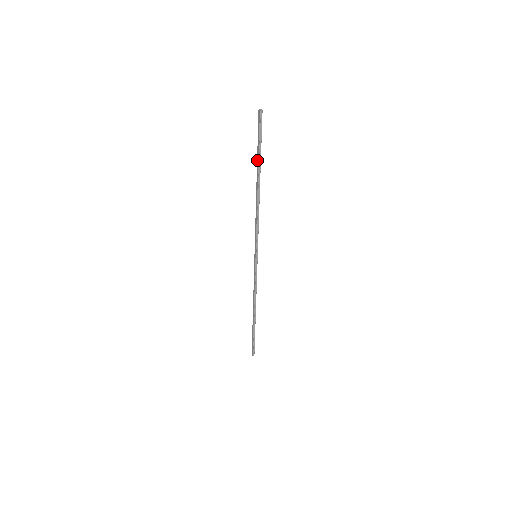
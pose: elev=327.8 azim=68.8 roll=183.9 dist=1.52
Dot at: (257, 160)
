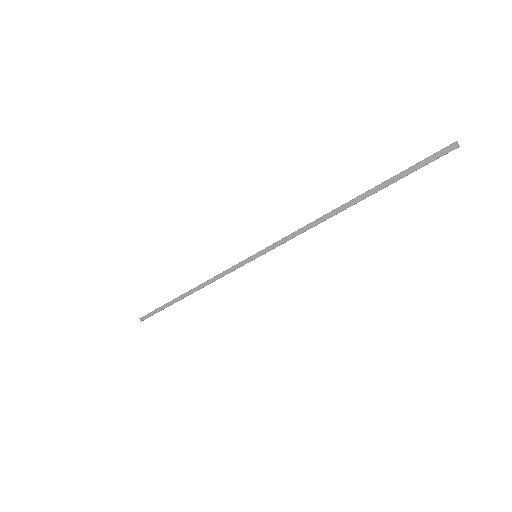
Dot at: (382, 184)
